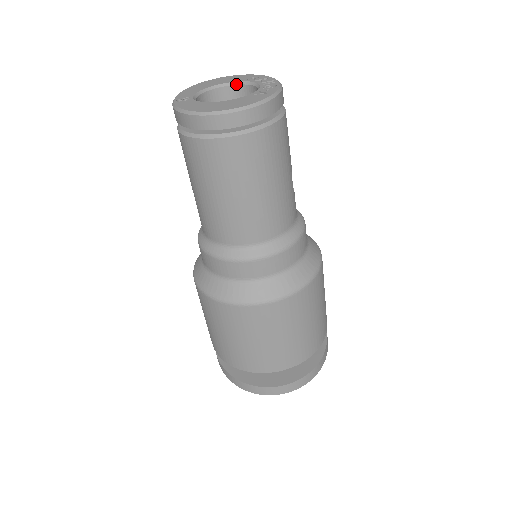
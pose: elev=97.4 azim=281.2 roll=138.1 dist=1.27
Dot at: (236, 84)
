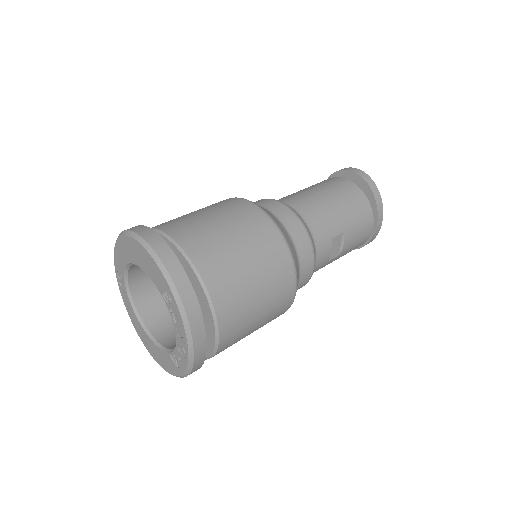
Dot at: occluded
